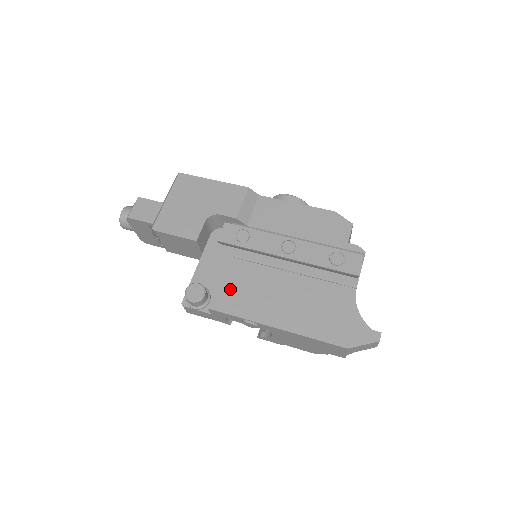
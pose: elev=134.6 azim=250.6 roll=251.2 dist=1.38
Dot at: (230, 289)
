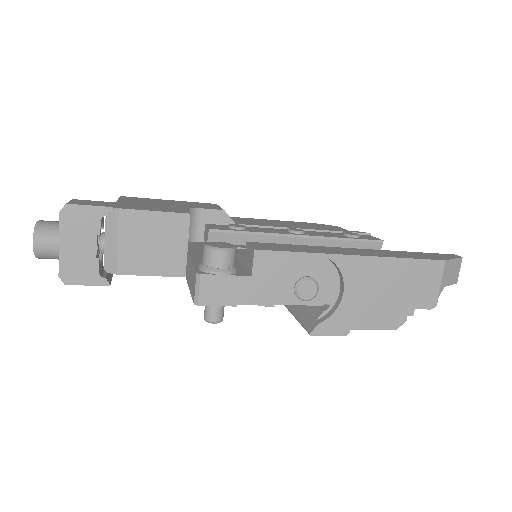
Dot at: occluded
